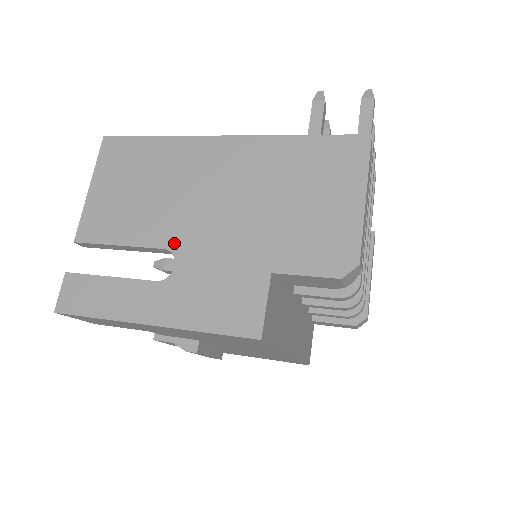
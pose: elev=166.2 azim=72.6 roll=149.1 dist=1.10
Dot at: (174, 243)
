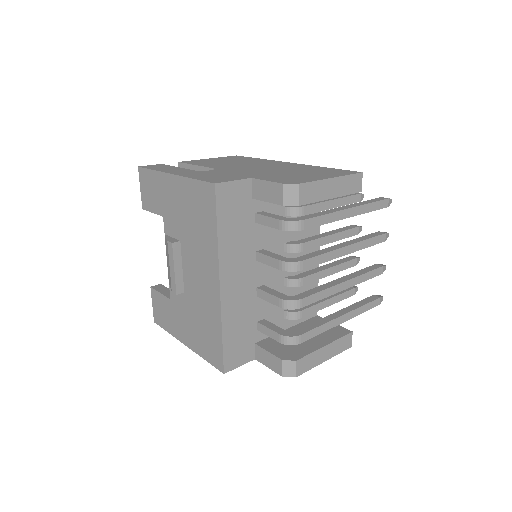
Dot at: (220, 168)
